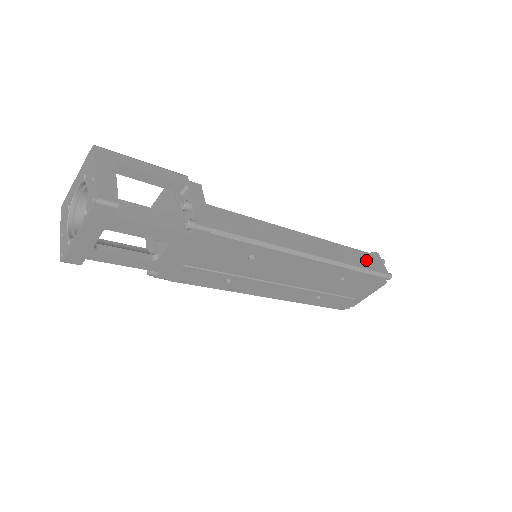
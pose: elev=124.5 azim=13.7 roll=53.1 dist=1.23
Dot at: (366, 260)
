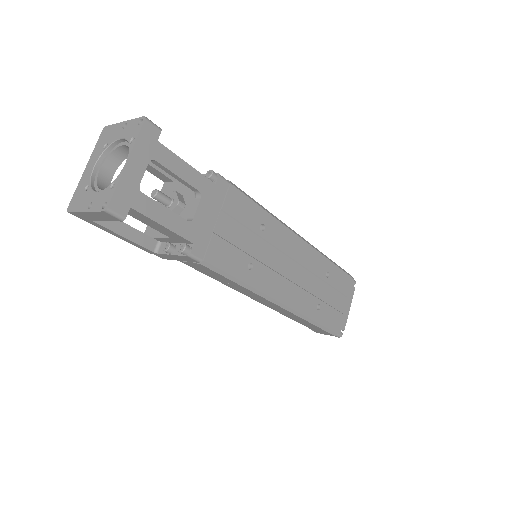
Dot at: occluded
